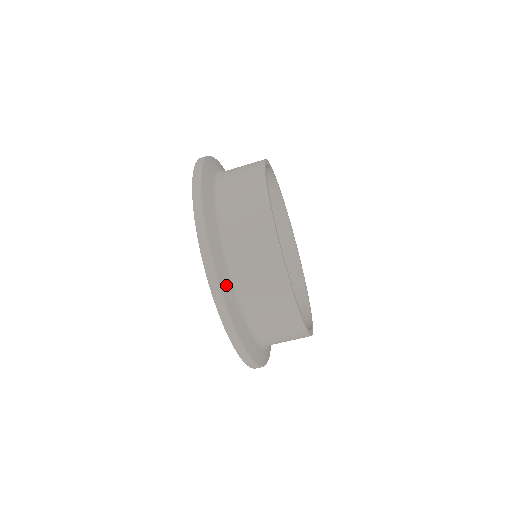
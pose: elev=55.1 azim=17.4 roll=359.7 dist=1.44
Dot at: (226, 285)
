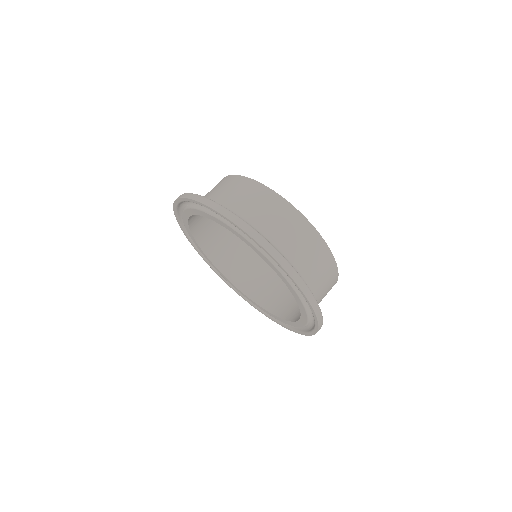
Dot at: occluded
